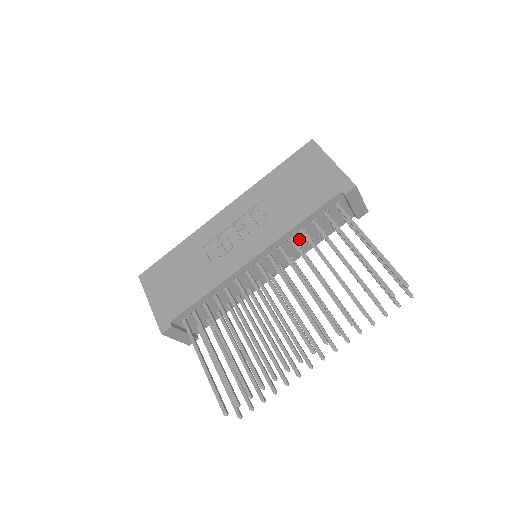
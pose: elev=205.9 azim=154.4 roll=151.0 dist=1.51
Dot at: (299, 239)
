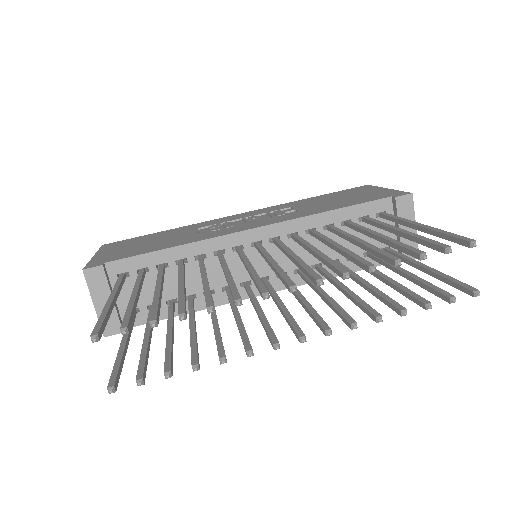
Dot at: (320, 243)
